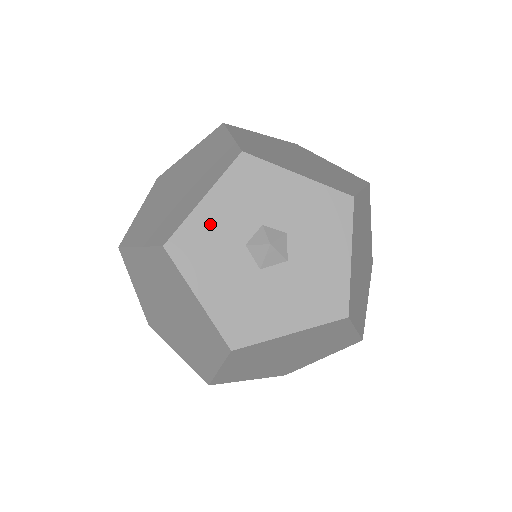
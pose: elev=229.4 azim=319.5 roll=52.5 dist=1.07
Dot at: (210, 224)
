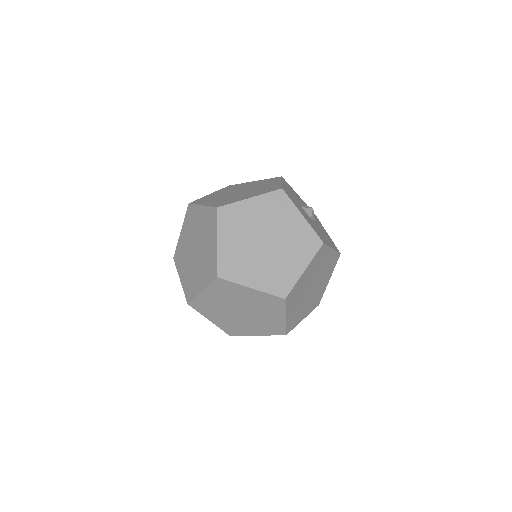
Dot at: (289, 192)
